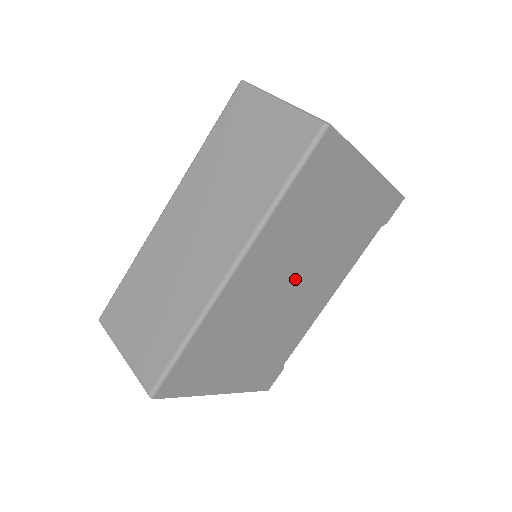
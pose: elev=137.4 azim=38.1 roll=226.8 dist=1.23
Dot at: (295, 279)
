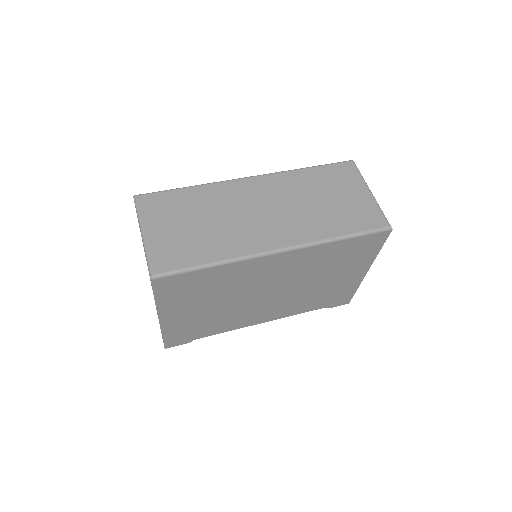
Dot at: (277, 290)
